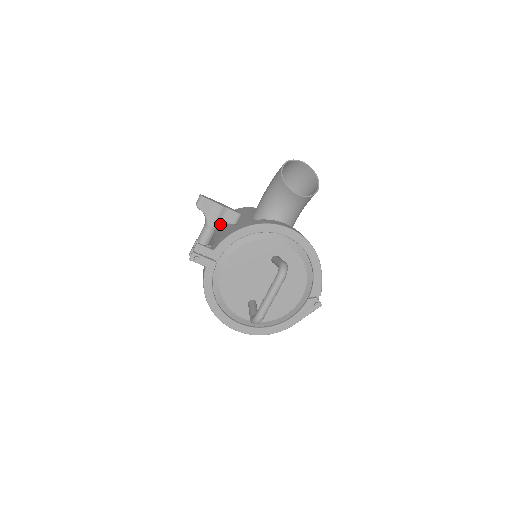
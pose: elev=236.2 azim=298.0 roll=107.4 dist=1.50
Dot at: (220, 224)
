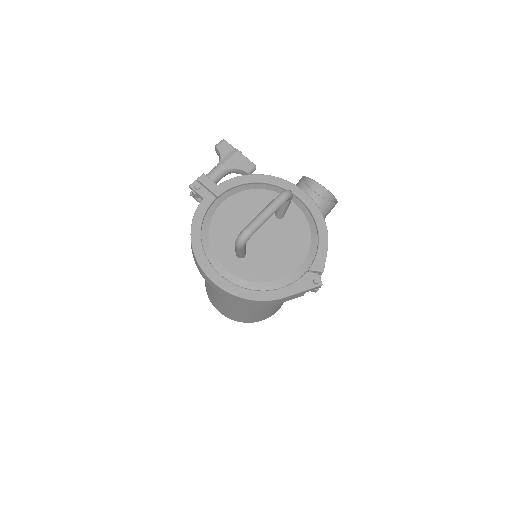
Dot at: (232, 167)
